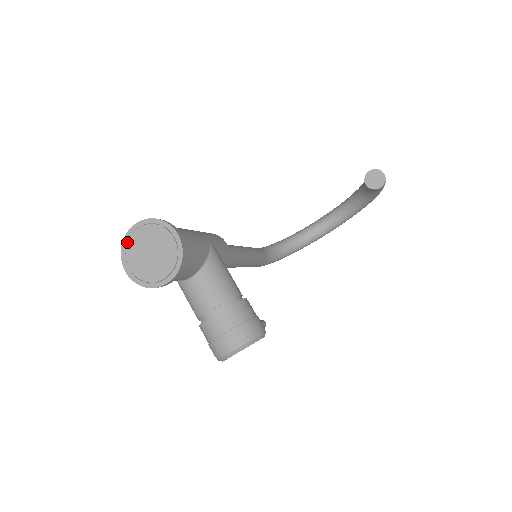
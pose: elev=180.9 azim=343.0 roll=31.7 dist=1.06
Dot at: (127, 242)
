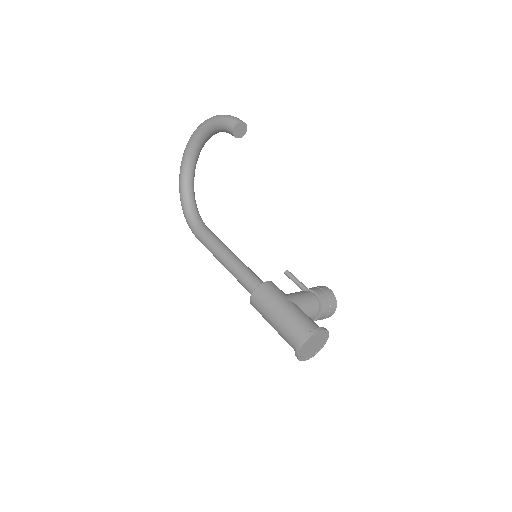
Dot at: (300, 356)
